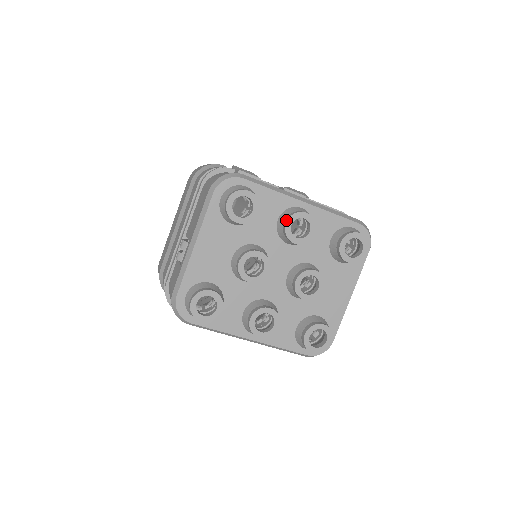
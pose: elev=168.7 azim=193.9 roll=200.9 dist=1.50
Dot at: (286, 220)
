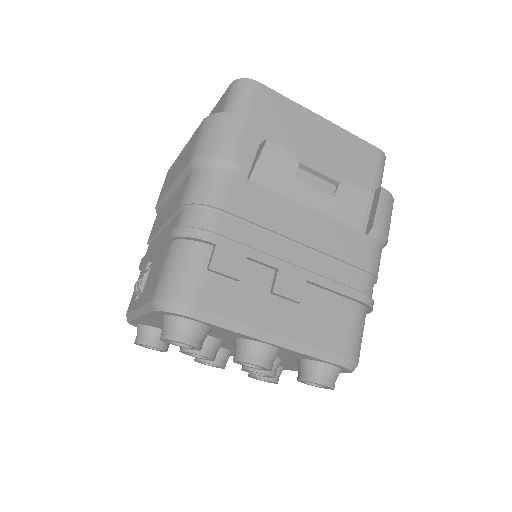
Dot at: (236, 358)
